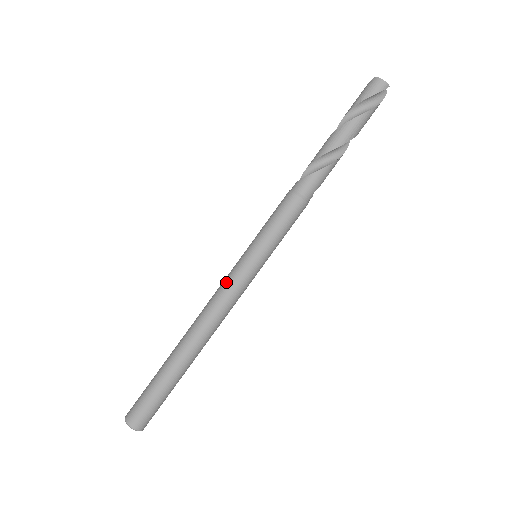
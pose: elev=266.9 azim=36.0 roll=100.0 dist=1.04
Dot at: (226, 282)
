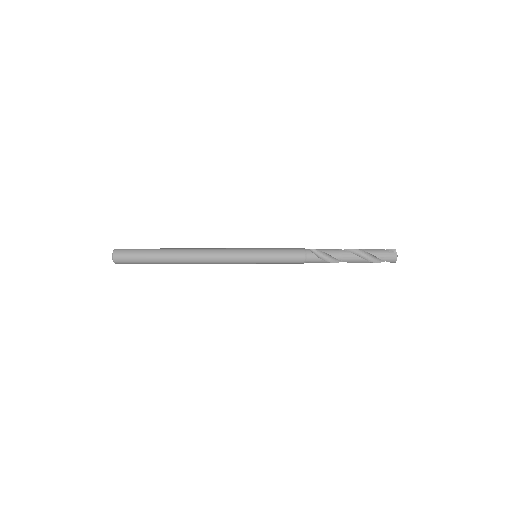
Dot at: (230, 256)
